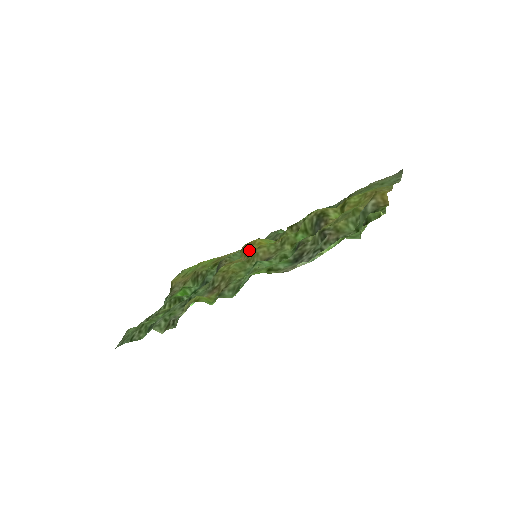
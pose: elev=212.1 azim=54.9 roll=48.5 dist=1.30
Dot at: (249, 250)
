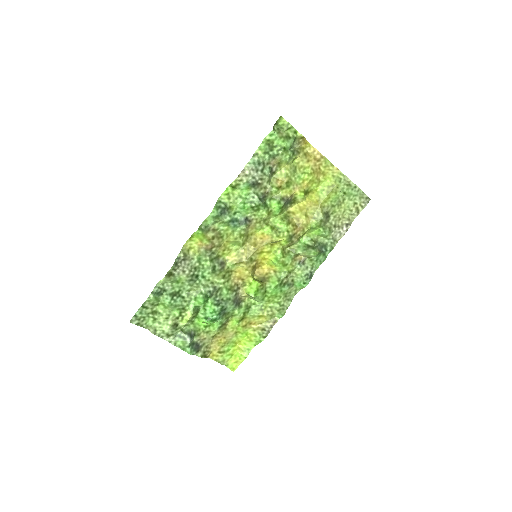
Dot at: (255, 264)
